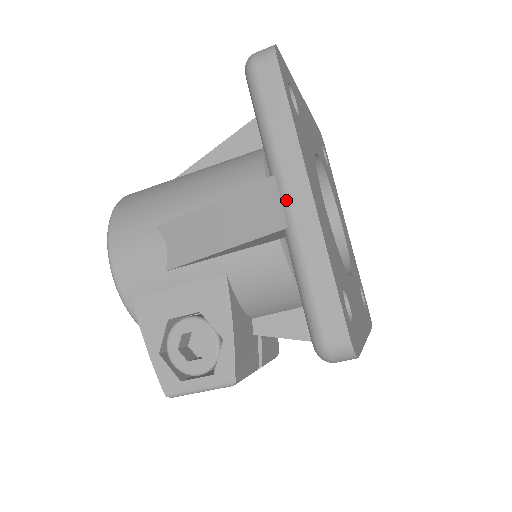
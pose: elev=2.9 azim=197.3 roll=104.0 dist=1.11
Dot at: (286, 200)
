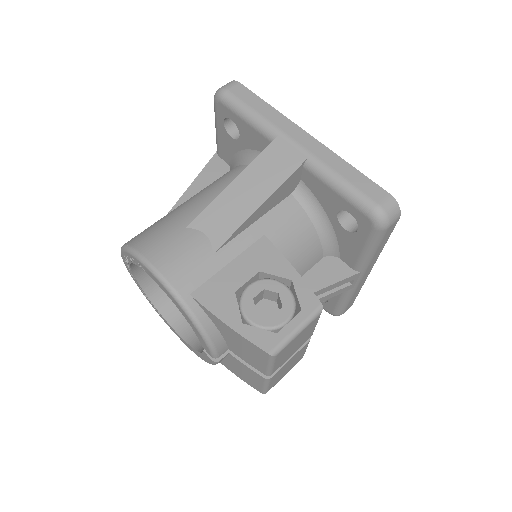
Dot at: (296, 144)
